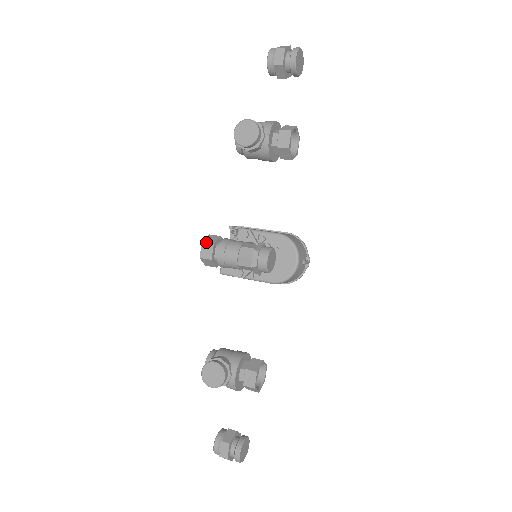
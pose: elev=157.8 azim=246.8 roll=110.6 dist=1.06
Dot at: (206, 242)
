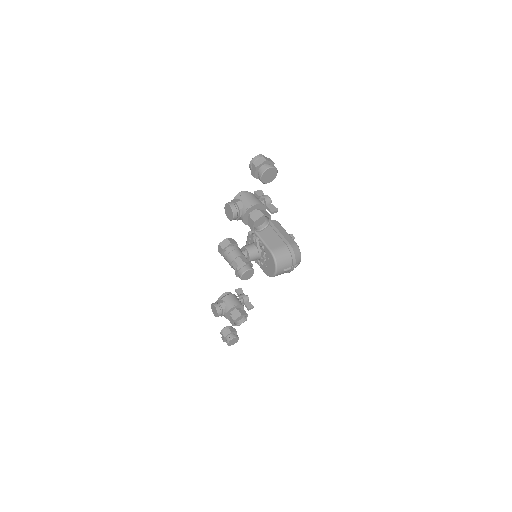
Dot at: (220, 246)
